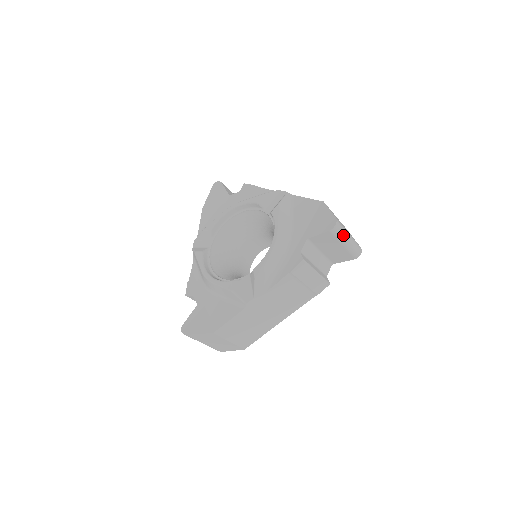
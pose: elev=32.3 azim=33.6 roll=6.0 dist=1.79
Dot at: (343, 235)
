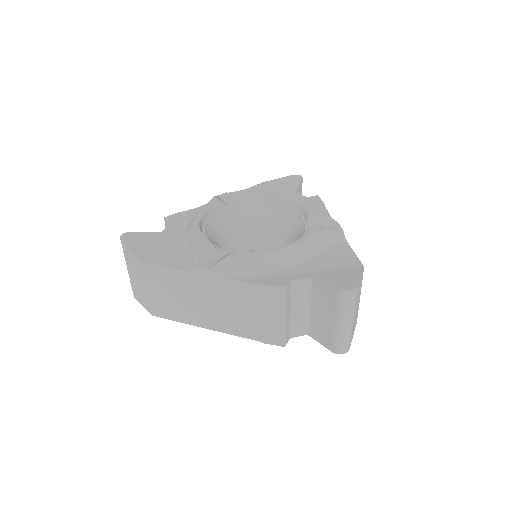
Dot at: (346, 311)
